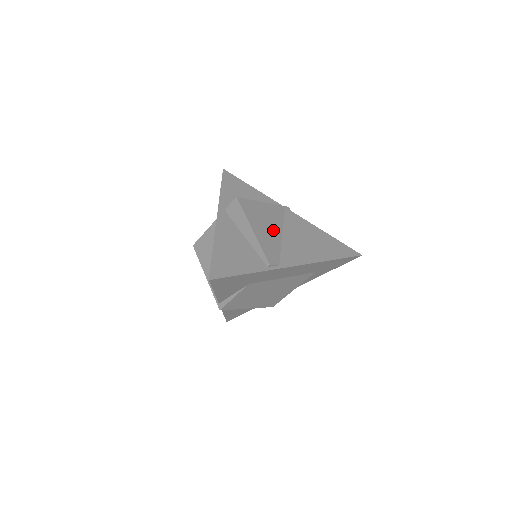
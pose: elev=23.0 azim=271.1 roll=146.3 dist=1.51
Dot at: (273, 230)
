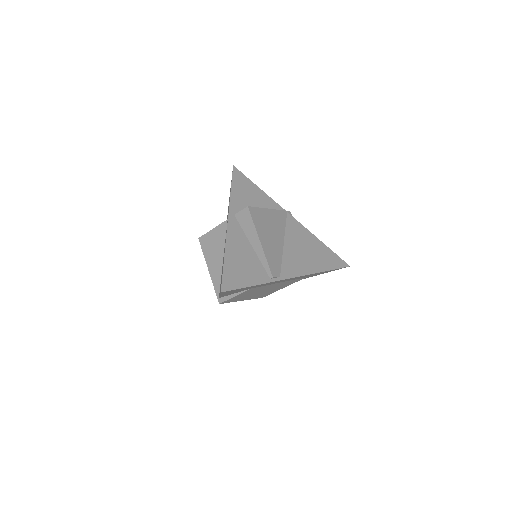
Dot at: (277, 239)
